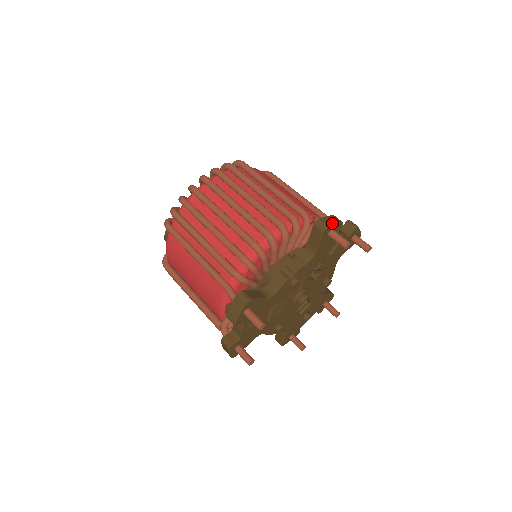
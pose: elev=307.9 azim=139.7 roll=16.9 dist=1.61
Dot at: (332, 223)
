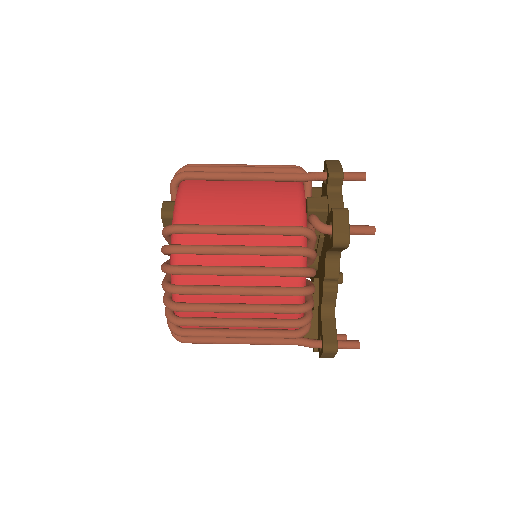
Dot at: (347, 229)
